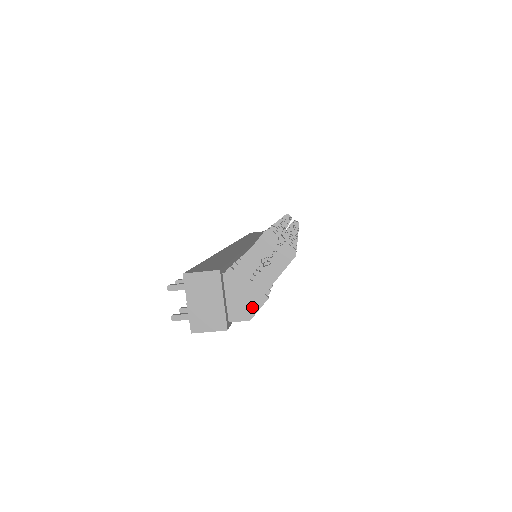
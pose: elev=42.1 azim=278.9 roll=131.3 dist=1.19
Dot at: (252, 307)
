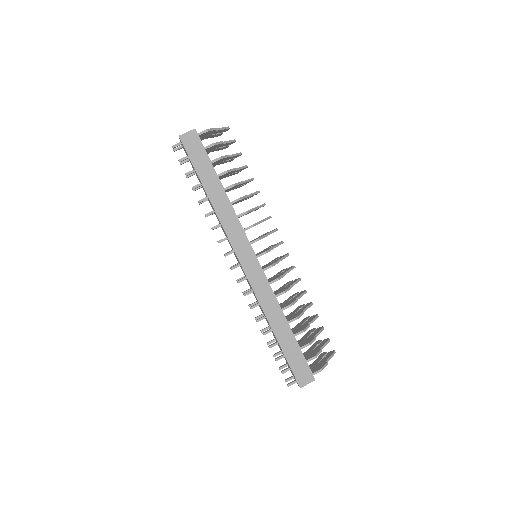
Dot at: (209, 130)
